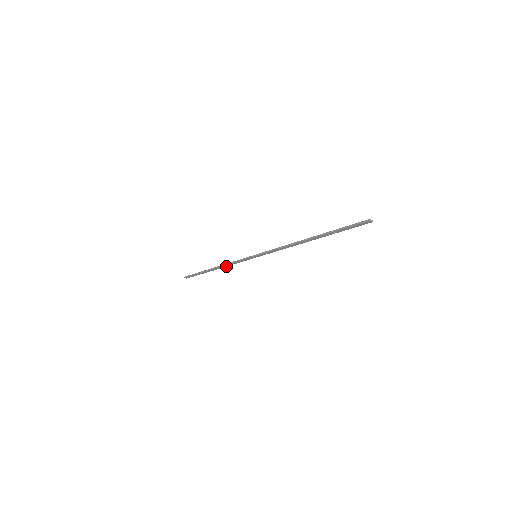
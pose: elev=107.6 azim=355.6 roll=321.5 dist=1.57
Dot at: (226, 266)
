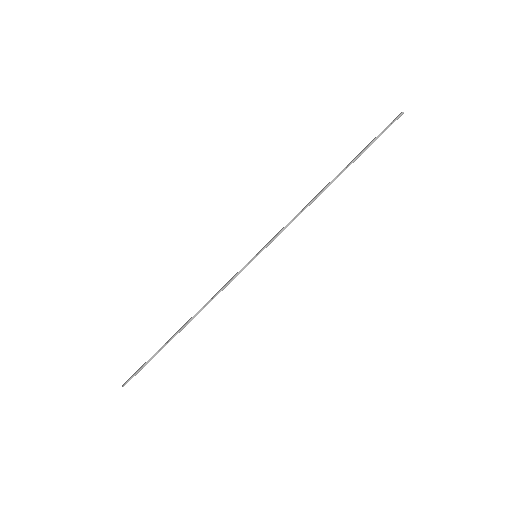
Dot at: (204, 307)
